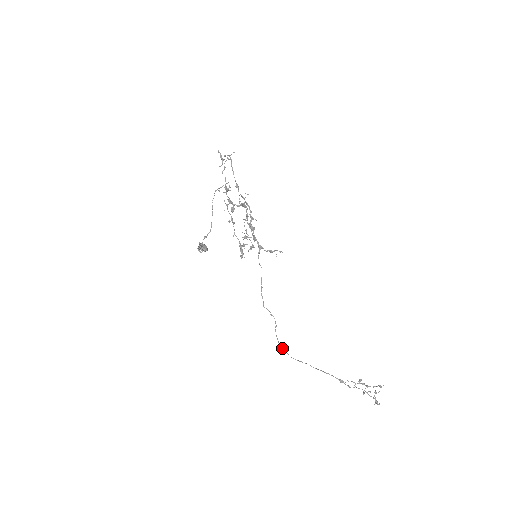
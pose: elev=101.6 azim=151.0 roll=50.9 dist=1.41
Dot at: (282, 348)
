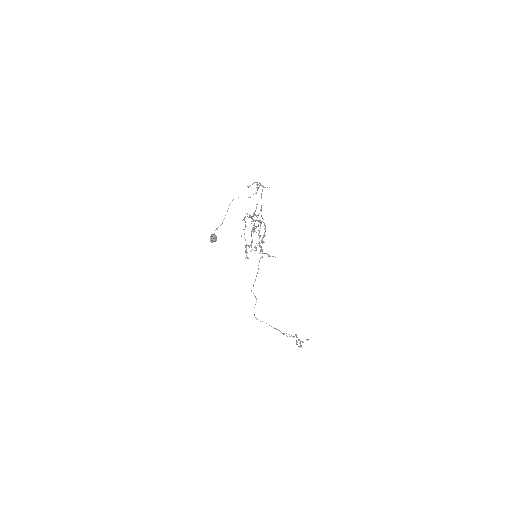
Dot at: (255, 317)
